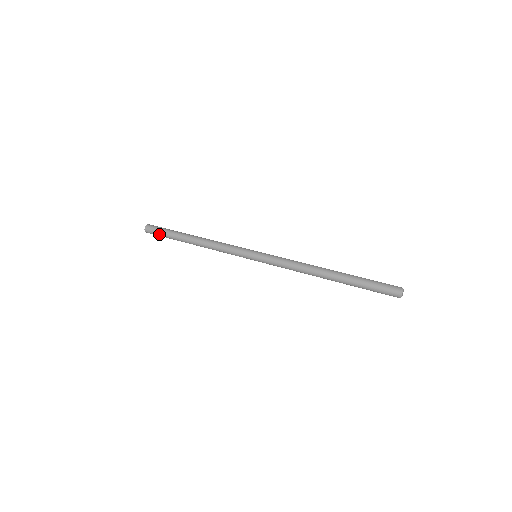
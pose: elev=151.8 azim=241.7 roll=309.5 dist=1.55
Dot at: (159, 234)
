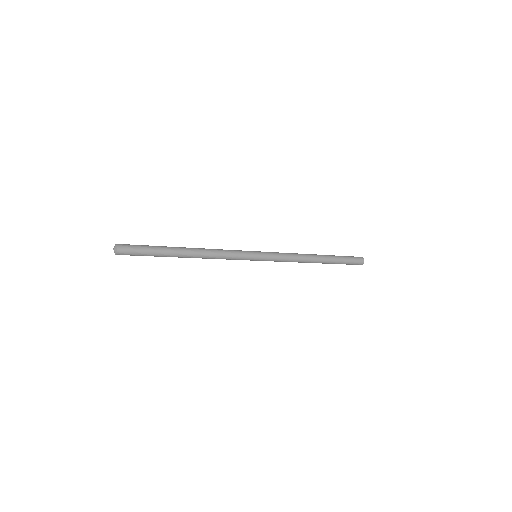
Dot at: (141, 248)
